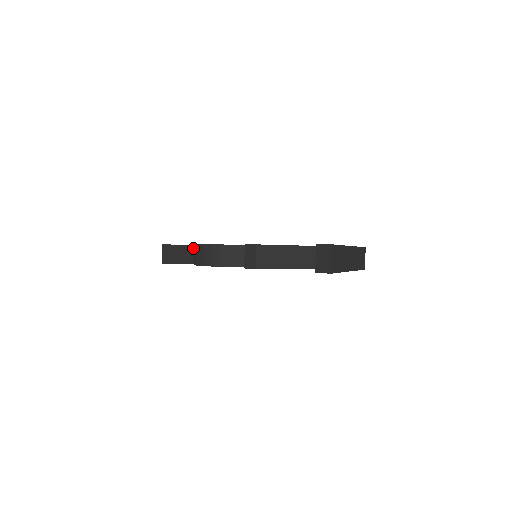
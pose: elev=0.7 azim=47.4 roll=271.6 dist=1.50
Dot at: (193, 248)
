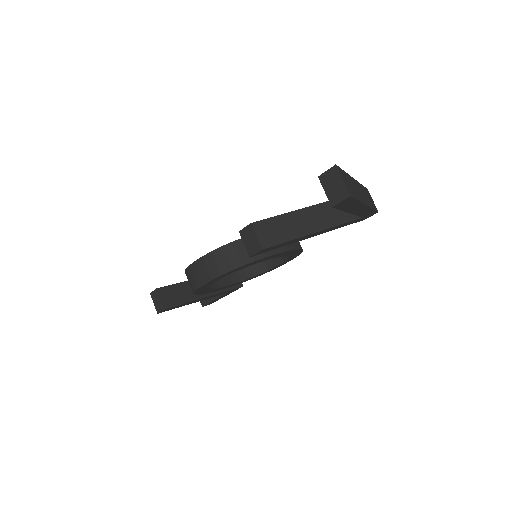
Dot at: (185, 285)
